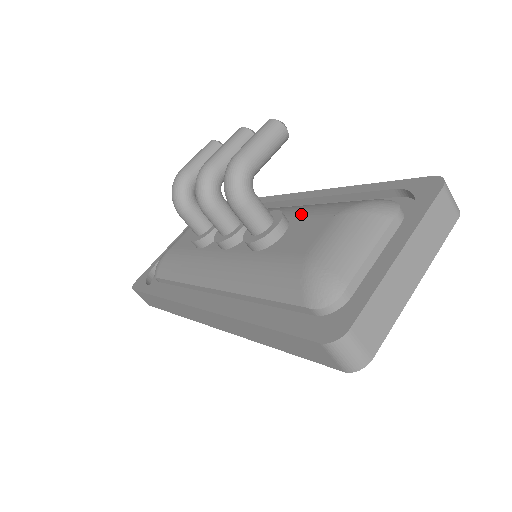
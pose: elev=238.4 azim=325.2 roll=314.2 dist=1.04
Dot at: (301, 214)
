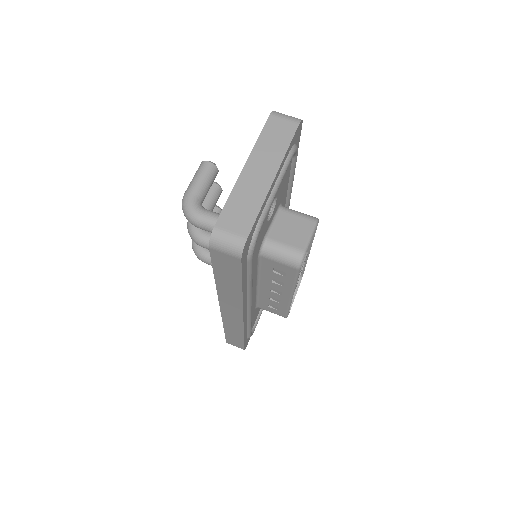
Dot at: occluded
